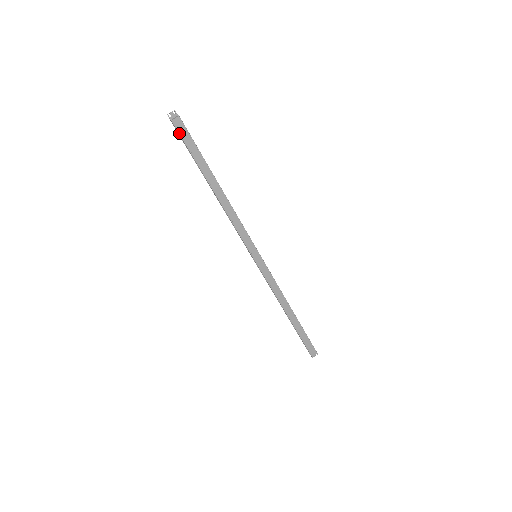
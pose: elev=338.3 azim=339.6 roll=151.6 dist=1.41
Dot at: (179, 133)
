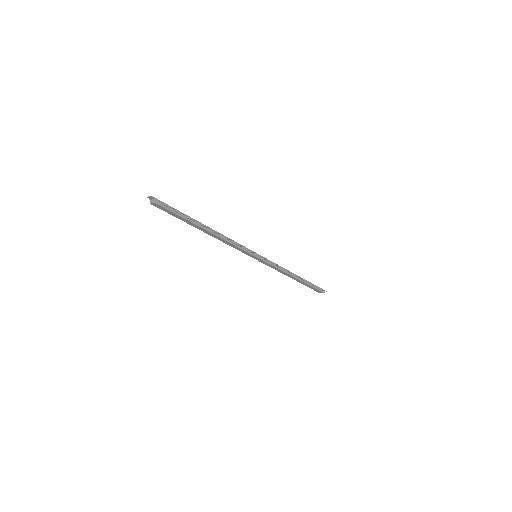
Dot at: occluded
